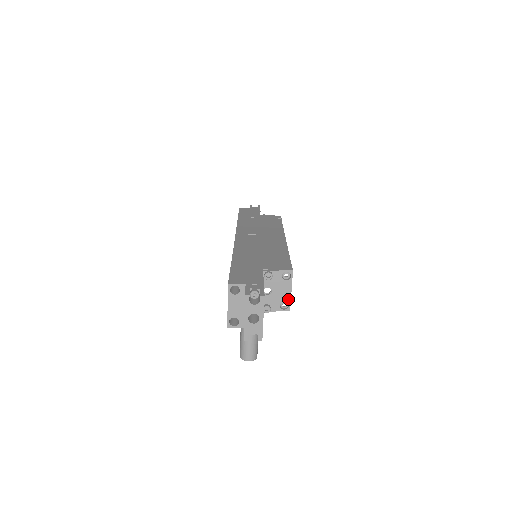
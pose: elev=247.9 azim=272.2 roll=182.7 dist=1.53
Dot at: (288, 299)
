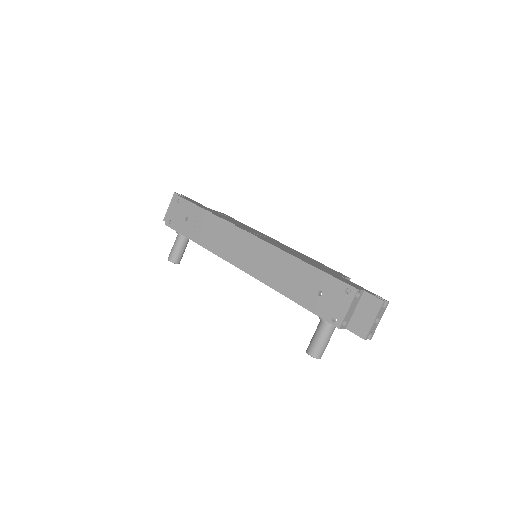
Dot at: occluded
